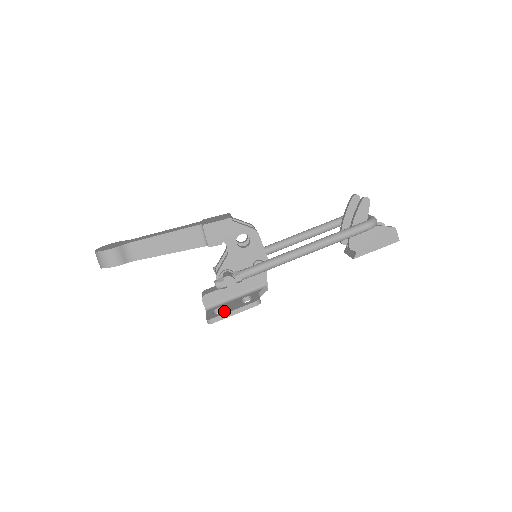
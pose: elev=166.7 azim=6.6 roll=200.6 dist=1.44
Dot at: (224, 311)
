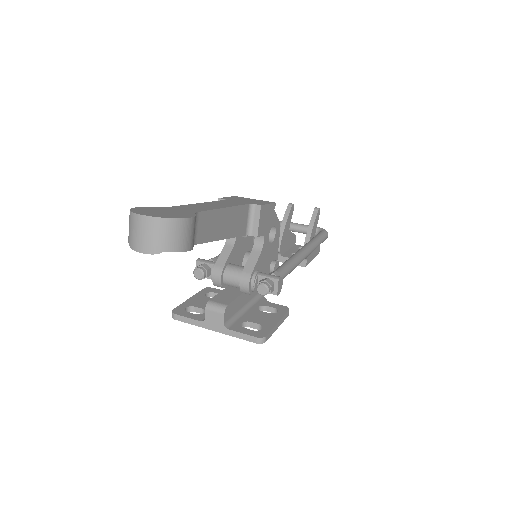
Dot at: (266, 325)
